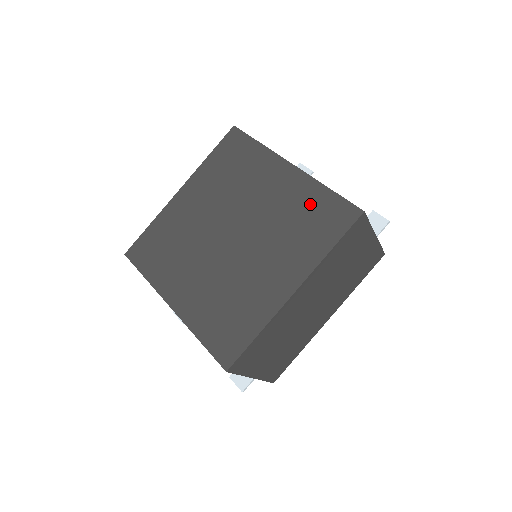
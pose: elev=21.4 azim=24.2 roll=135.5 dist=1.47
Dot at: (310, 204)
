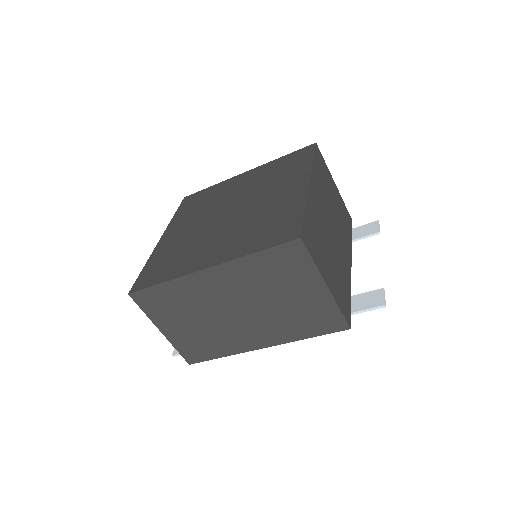
Dot at: (283, 215)
